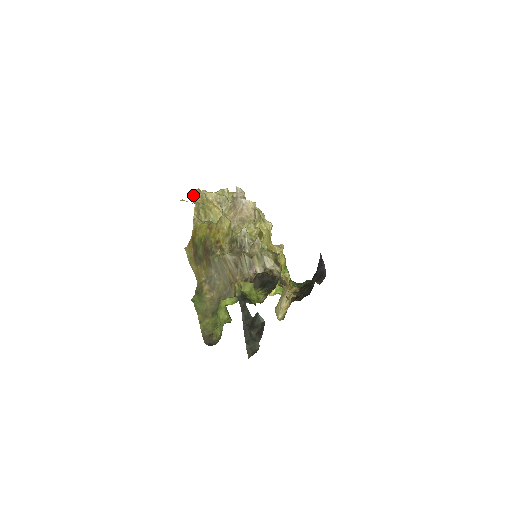
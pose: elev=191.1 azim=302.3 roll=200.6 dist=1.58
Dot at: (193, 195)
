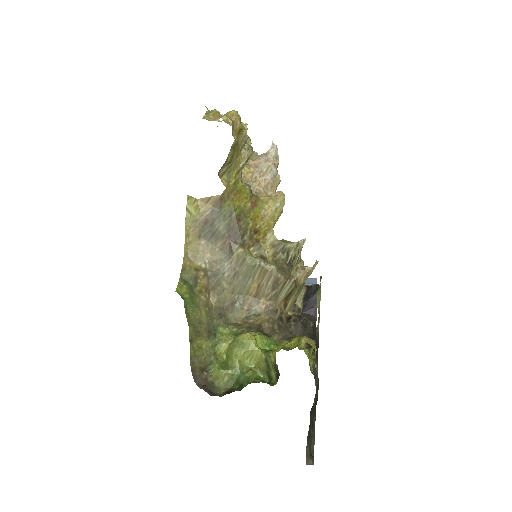
Dot at: (234, 120)
